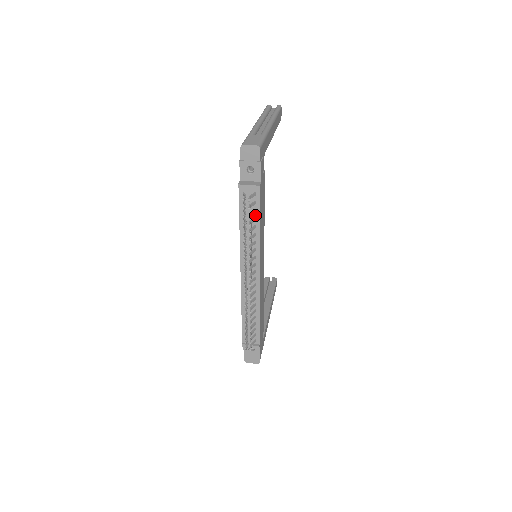
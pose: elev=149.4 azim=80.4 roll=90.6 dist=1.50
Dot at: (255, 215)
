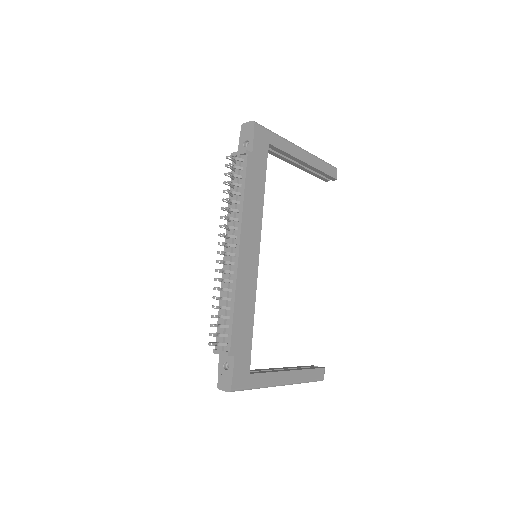
Dot at: (242, 182)
